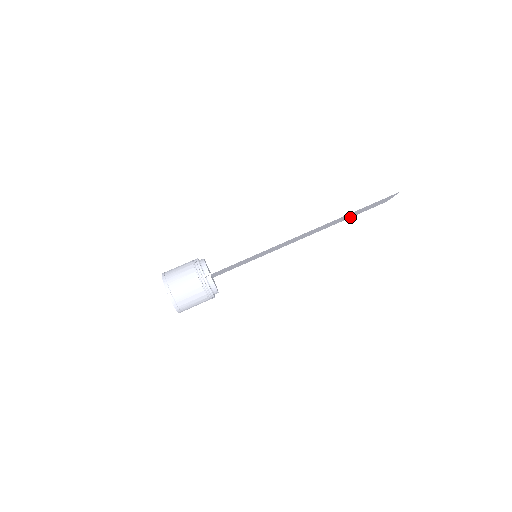
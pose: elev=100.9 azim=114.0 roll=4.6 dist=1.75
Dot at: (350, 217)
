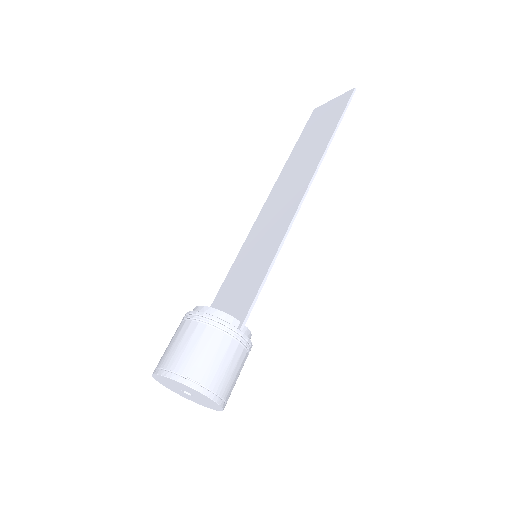
Dot at: (297, 146)
